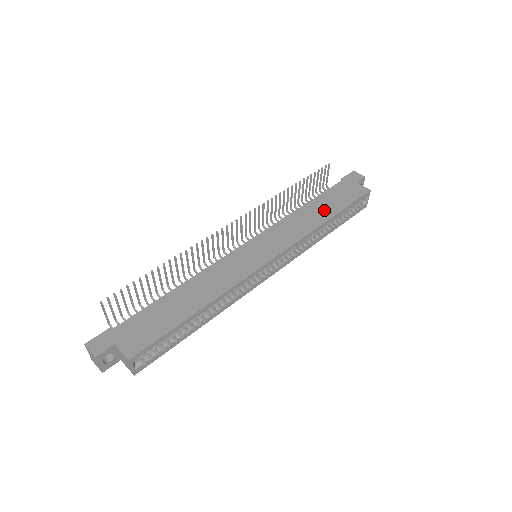
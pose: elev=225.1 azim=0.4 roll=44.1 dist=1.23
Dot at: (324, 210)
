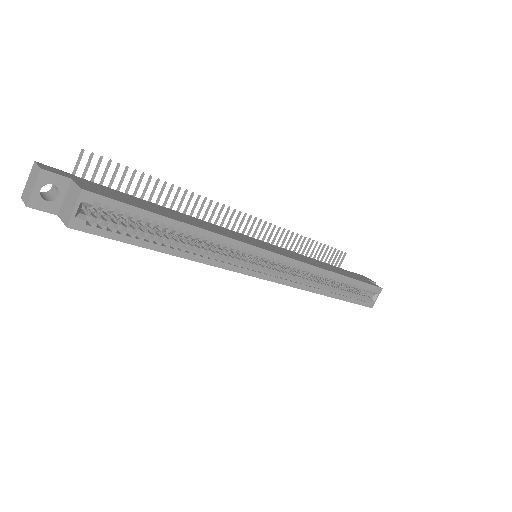
Dot at: (336, 270)
